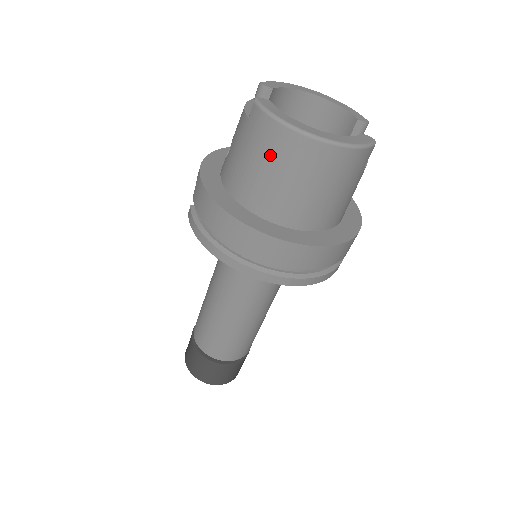
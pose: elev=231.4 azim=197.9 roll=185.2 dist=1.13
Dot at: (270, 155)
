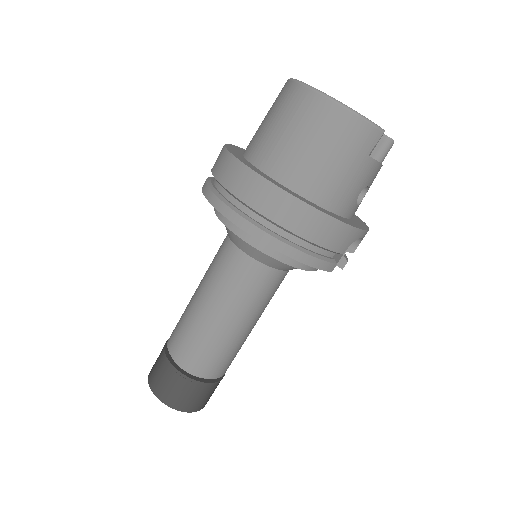
Dot at: (282, 110)
